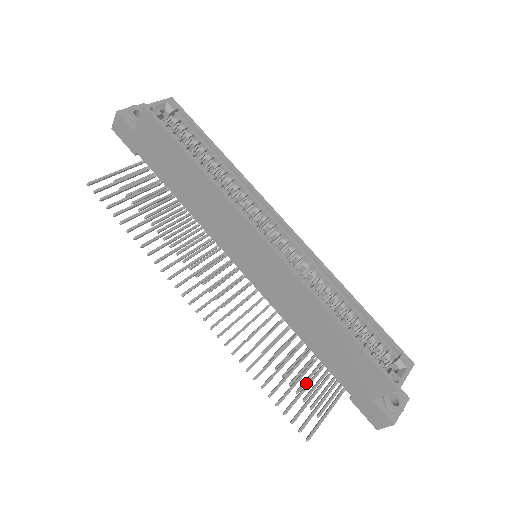
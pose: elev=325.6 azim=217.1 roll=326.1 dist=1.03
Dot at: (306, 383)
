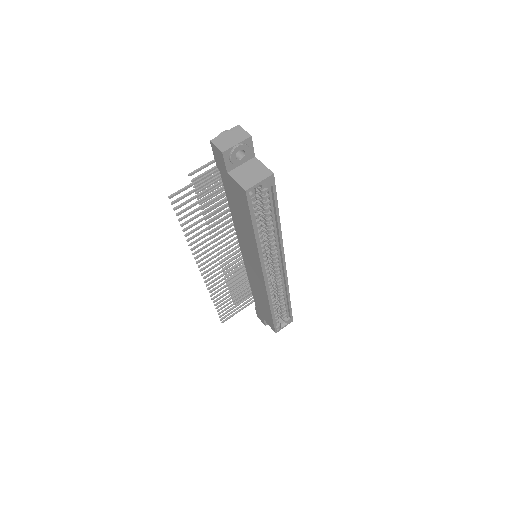
Dot at: occluded
